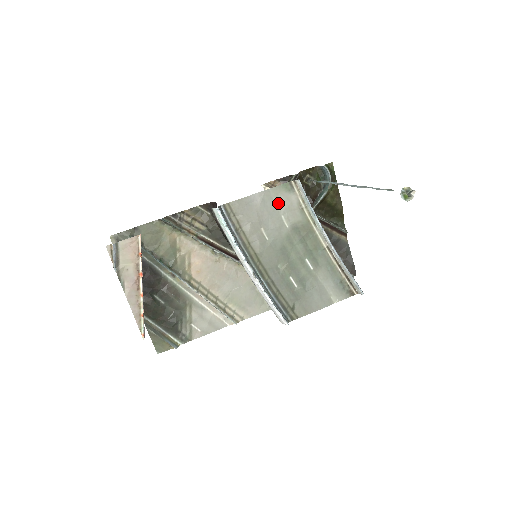
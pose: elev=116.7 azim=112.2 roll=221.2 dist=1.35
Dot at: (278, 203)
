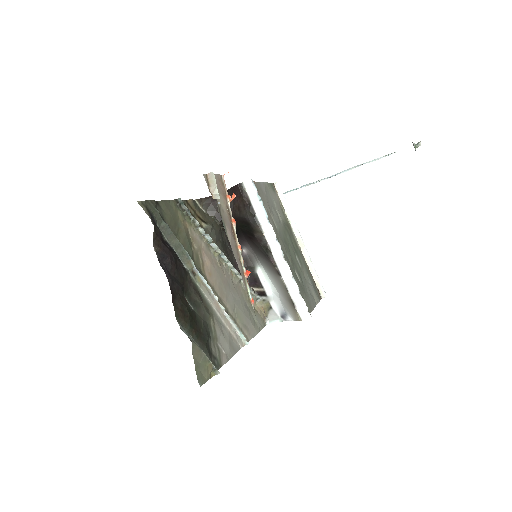
Dot at: (272, 198)
